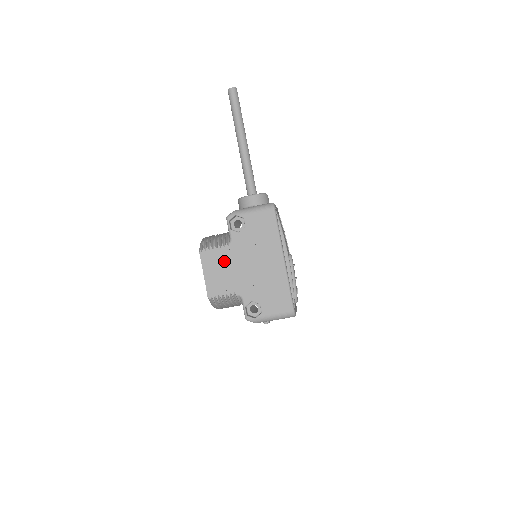
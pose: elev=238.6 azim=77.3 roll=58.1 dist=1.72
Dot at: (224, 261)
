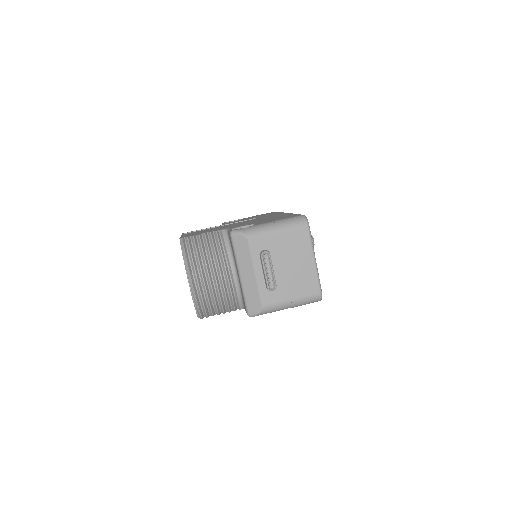
Dot at: (211, 229)
